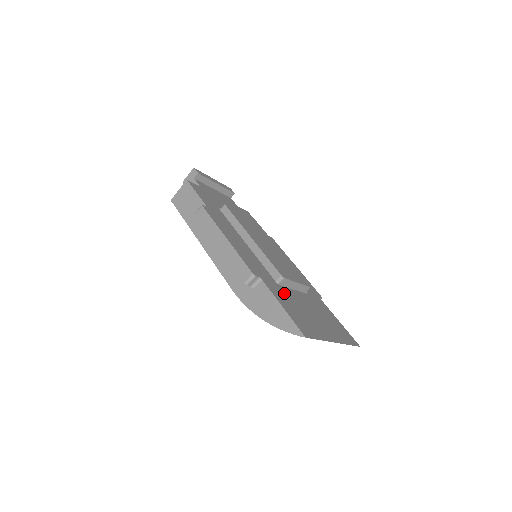
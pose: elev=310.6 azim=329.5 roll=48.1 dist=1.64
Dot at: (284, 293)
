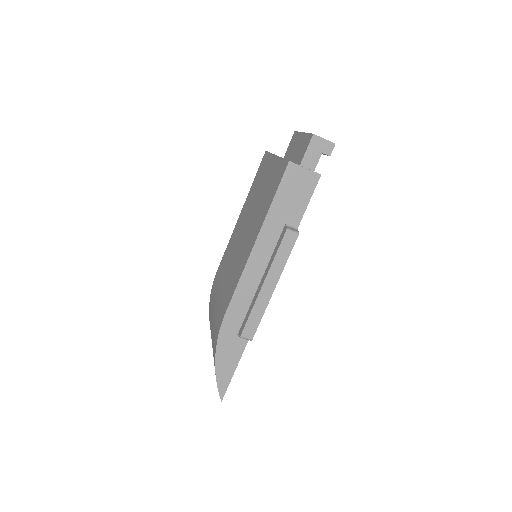
Dot at: occluded
